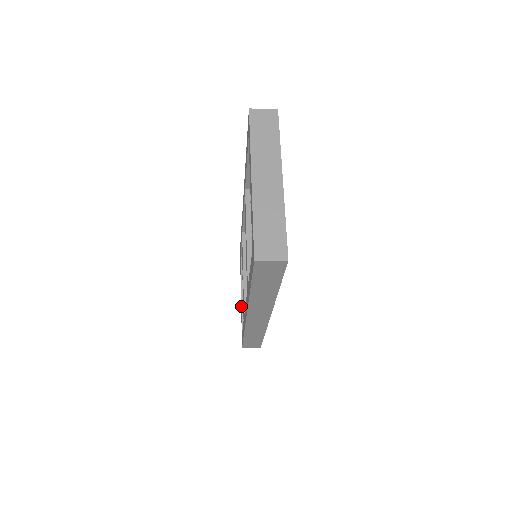
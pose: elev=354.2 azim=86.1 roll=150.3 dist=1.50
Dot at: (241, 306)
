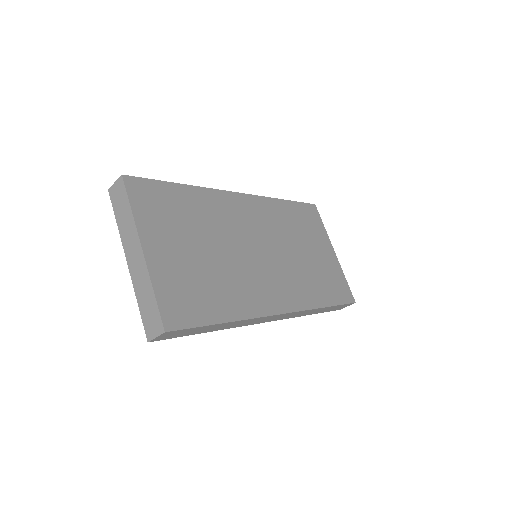
Dot at: occluded
